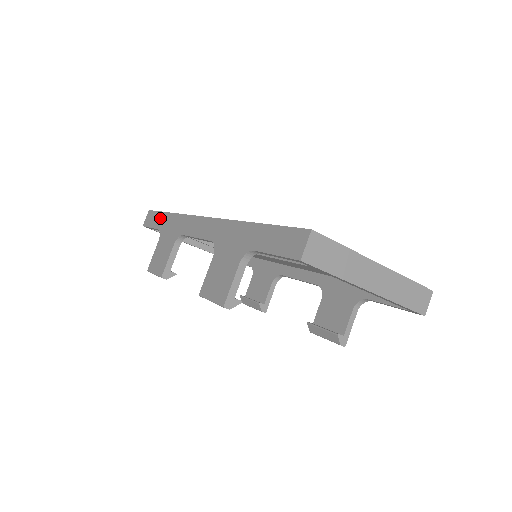
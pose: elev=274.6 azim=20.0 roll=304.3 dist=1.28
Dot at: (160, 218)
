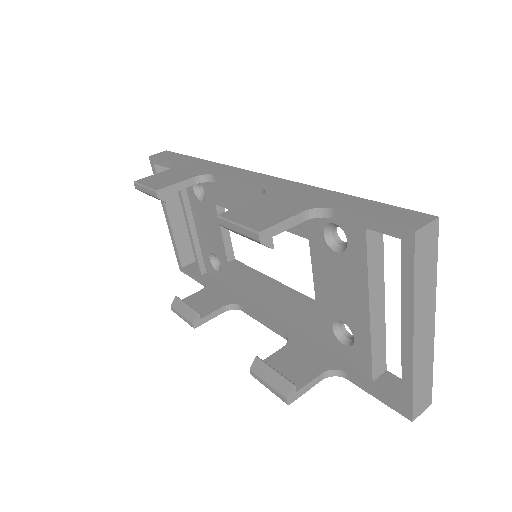
Dot at: (182, 158)
